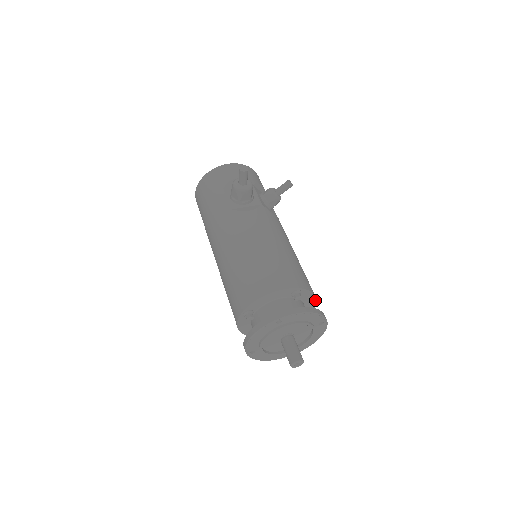
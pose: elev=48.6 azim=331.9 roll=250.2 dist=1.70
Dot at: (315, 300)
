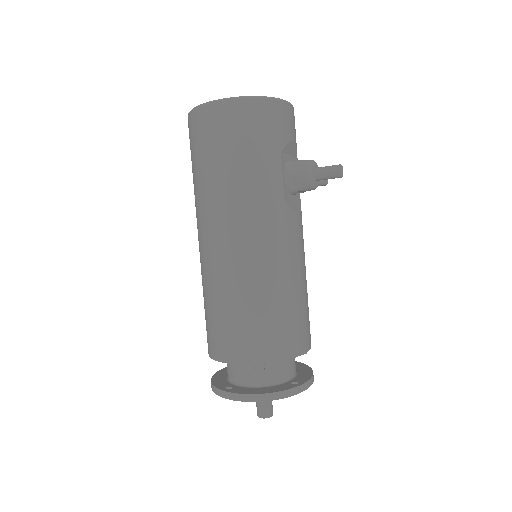
Dot at: occluded
